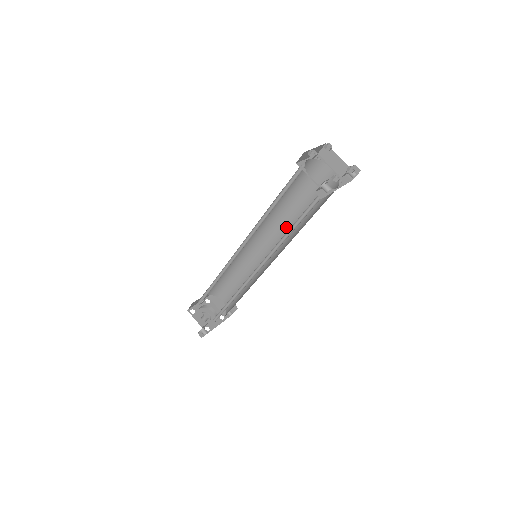
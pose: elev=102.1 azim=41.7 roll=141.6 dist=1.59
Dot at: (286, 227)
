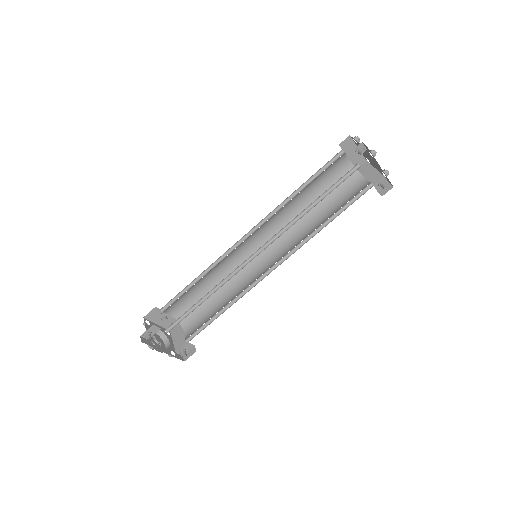
Dot at: (299, 238)
